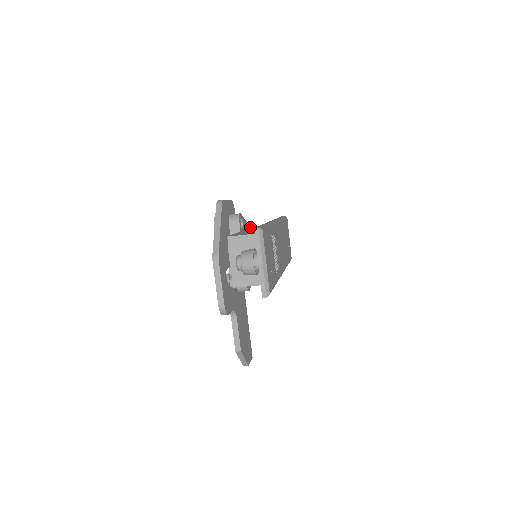
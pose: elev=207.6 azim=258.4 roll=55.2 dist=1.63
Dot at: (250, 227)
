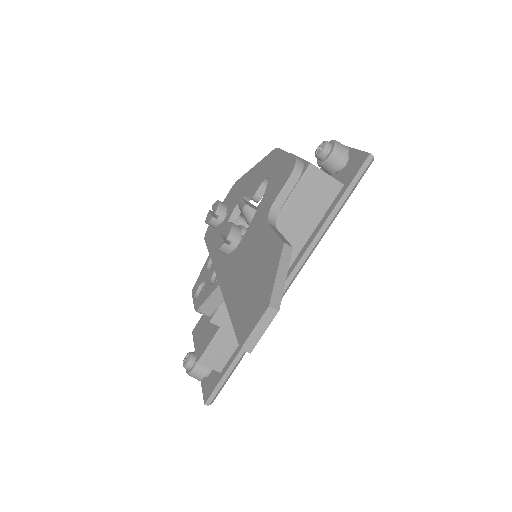
Dot at: occluded
